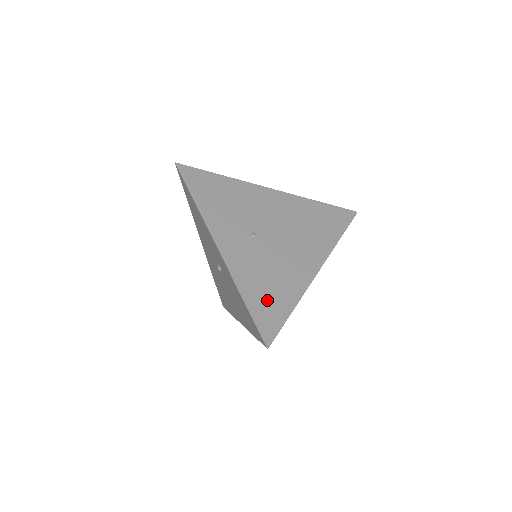
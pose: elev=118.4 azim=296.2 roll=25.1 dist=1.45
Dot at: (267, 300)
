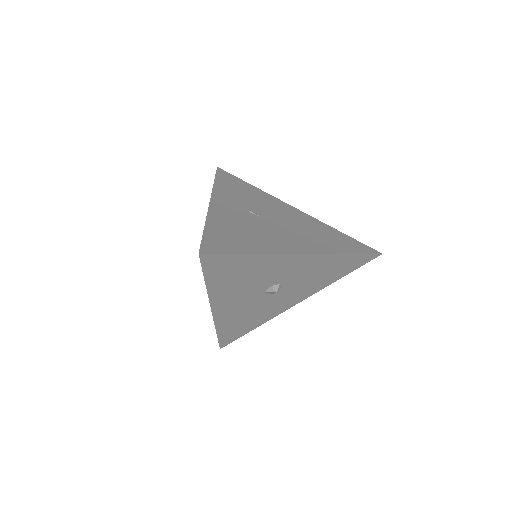
Dot at: (229, 237)
